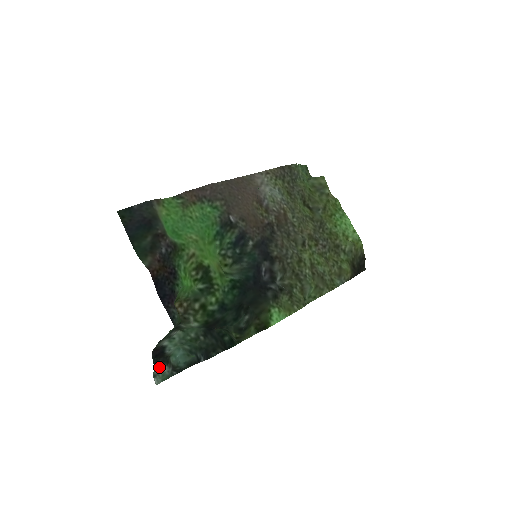
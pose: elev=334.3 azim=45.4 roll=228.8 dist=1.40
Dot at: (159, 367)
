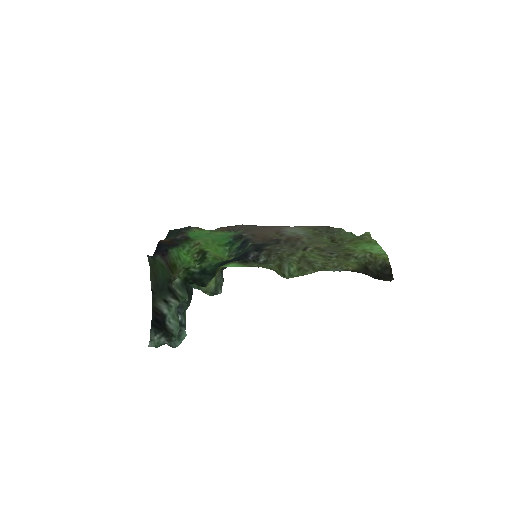
Dot at: (158, 336)
